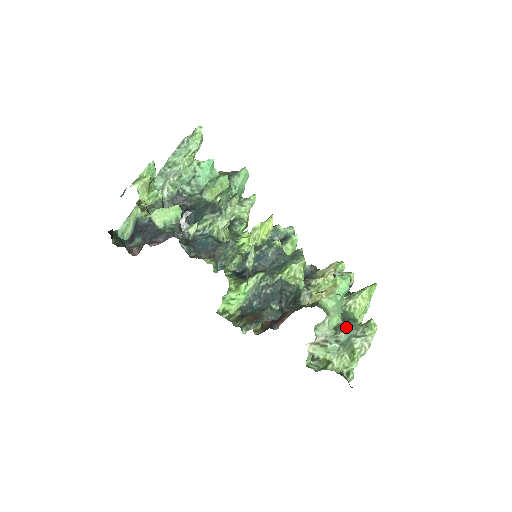
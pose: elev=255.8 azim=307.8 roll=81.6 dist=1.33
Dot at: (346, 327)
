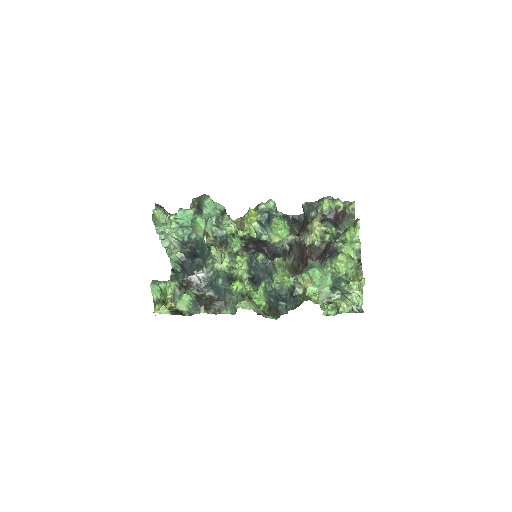
Dot at: (337, 288)
